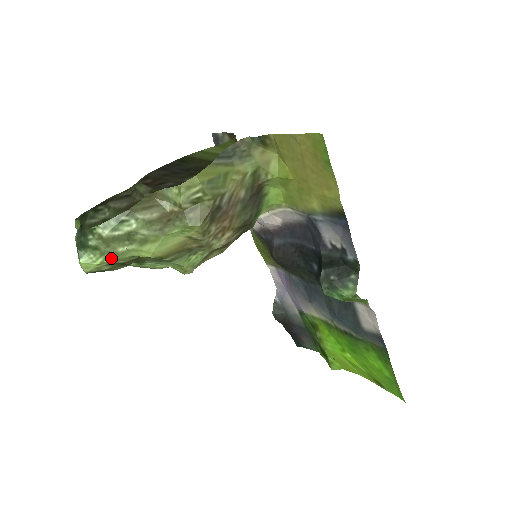
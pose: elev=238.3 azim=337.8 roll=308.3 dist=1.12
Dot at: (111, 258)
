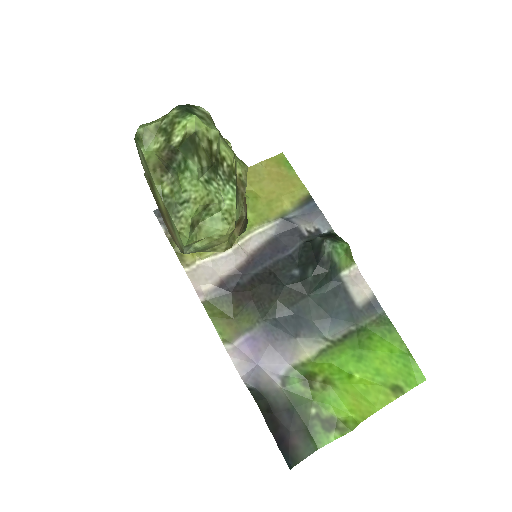
Dot at: (216, 130)
